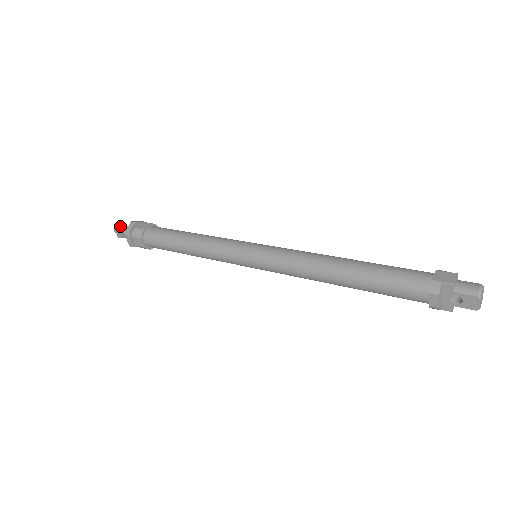
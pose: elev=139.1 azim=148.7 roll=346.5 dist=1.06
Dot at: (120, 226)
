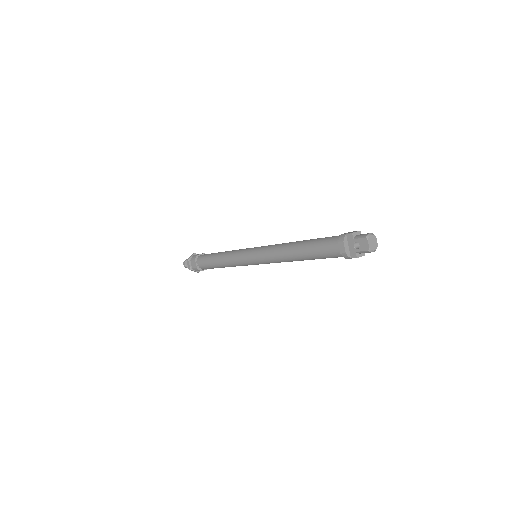
Dot at: occluded
